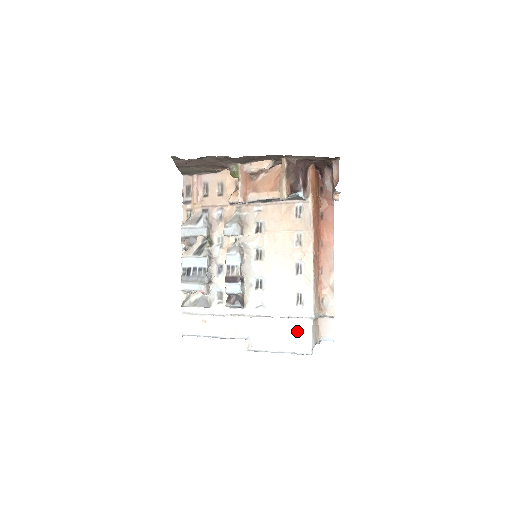
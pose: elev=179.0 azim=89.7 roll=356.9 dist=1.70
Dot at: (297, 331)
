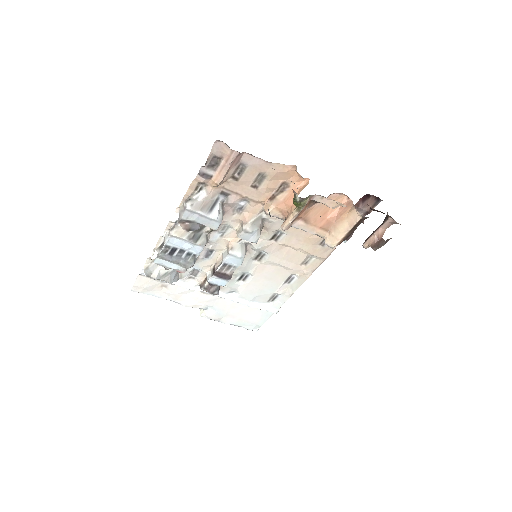
Dot at: (256, 316)
